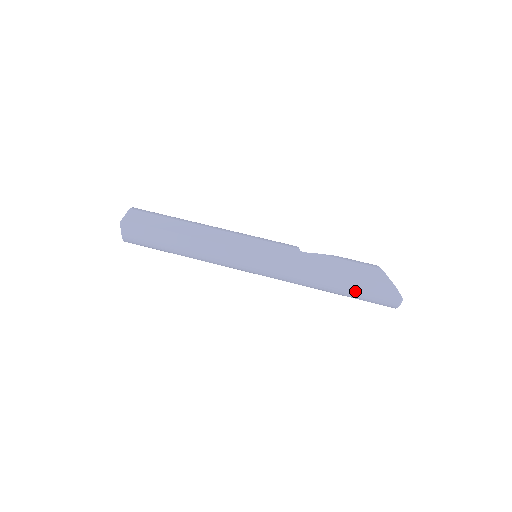
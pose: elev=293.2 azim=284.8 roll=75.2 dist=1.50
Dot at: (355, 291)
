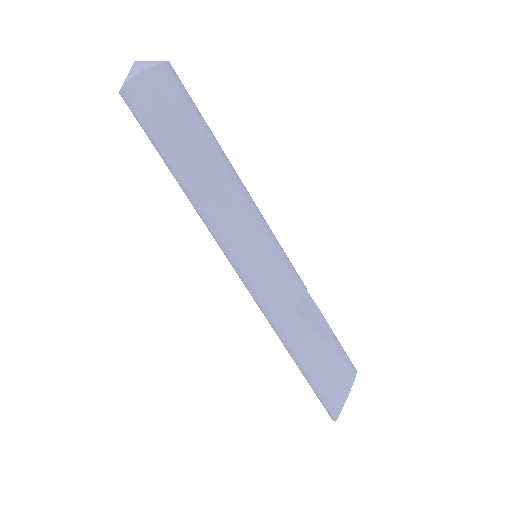
Dot at: (306, 378)
